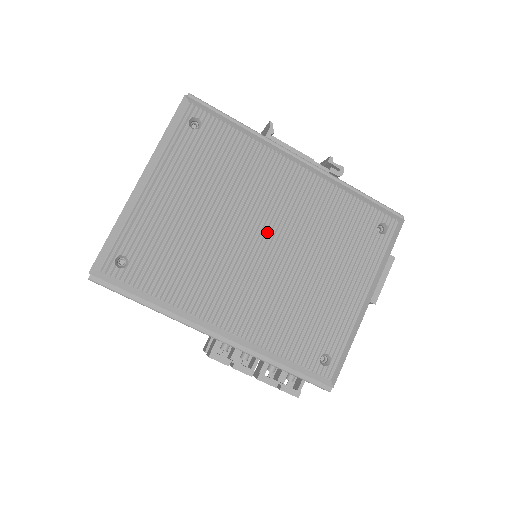
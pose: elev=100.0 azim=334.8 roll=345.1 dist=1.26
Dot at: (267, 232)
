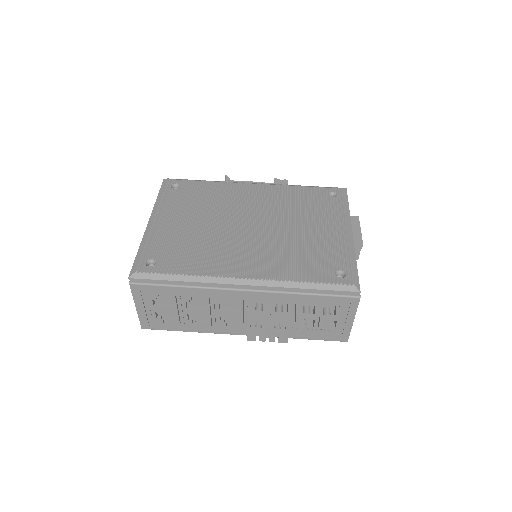
Dot at: (250, 219)
